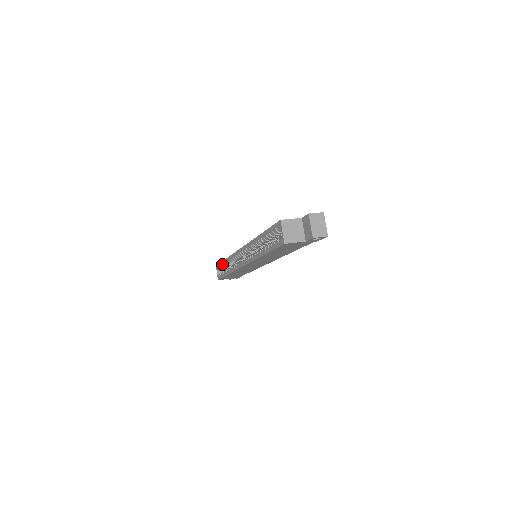
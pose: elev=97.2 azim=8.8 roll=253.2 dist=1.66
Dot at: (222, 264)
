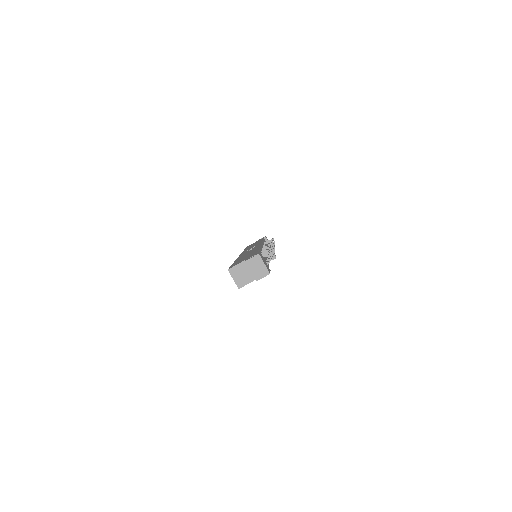
Dot at: occluded
